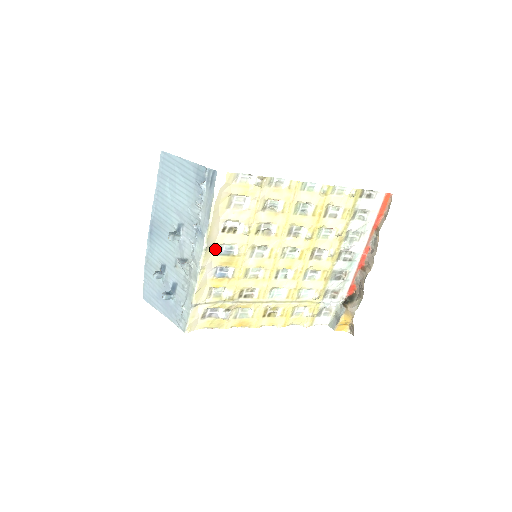
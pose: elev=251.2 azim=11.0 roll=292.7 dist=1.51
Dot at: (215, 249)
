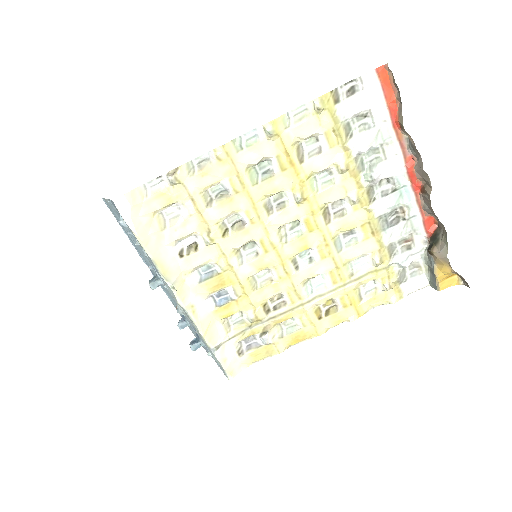
Dot at: (190, 279)
